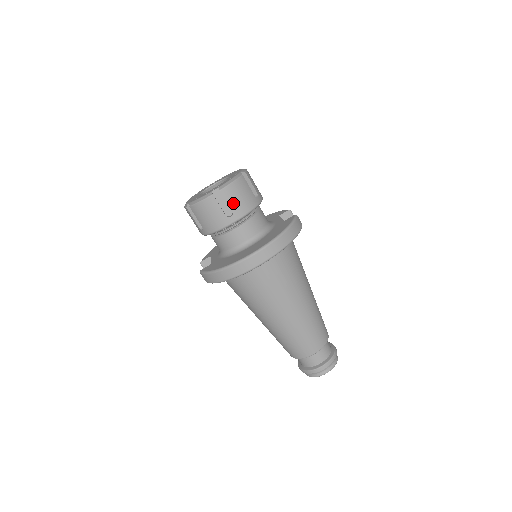
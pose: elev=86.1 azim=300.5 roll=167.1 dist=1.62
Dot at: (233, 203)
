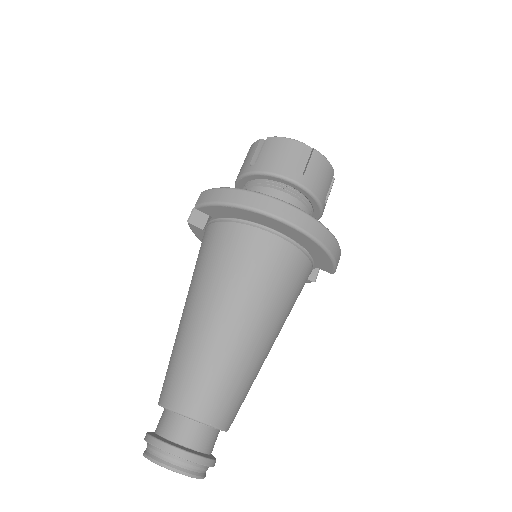
Dot at: (312, 170)
